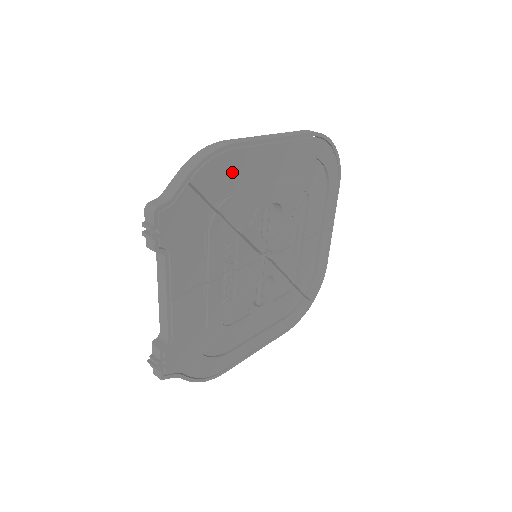
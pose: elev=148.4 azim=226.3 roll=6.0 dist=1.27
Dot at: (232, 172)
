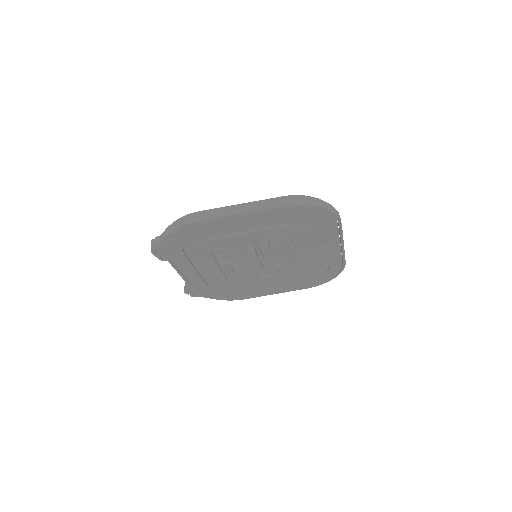
Dot at: (204, 231)
